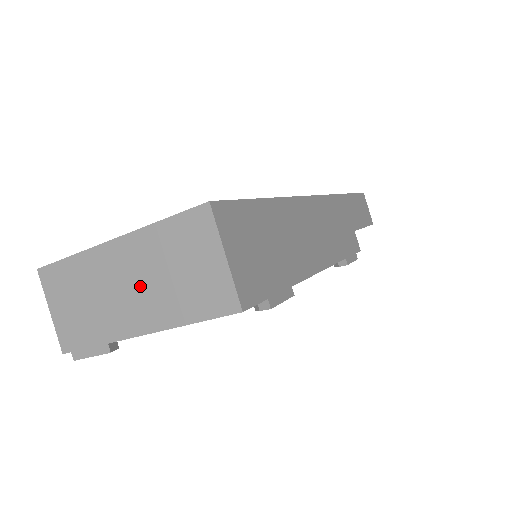
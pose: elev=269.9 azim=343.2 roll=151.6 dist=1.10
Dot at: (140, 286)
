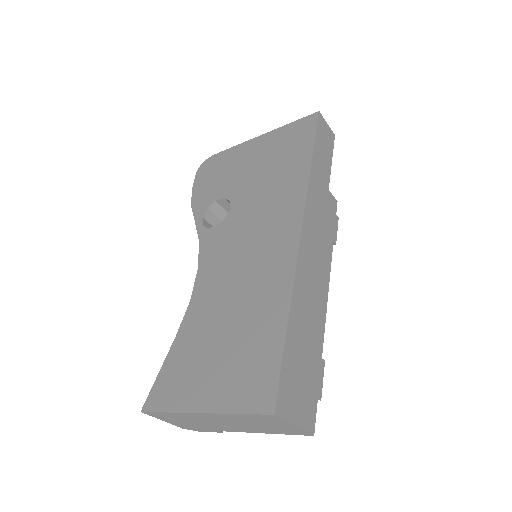
Dot at: (233, 424)
